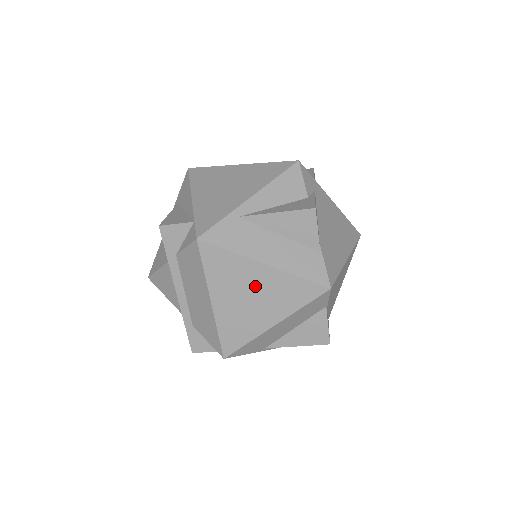
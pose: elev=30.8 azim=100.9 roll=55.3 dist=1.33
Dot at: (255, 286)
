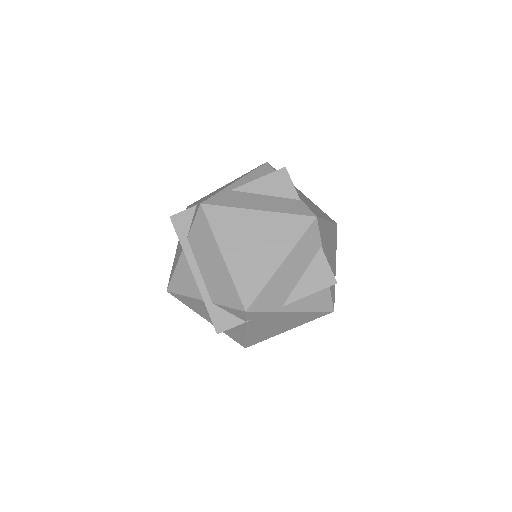
Dot at: (255, 231)
